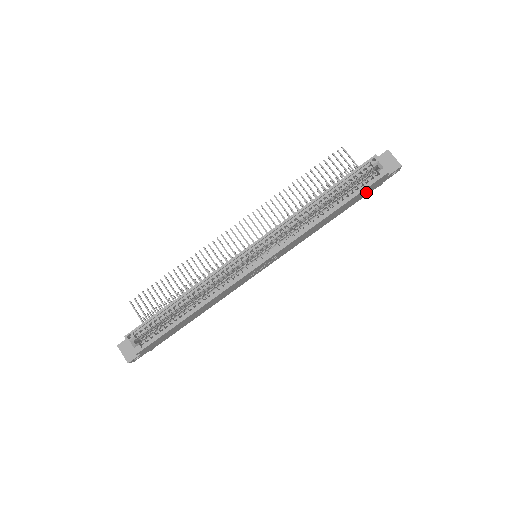
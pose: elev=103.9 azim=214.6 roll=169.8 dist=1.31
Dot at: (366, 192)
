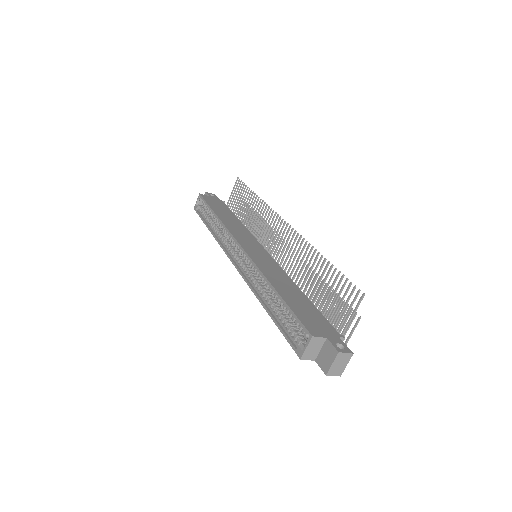
Dot at: occluded
